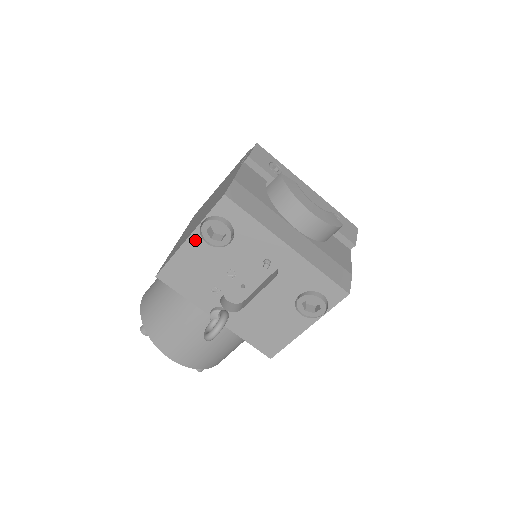
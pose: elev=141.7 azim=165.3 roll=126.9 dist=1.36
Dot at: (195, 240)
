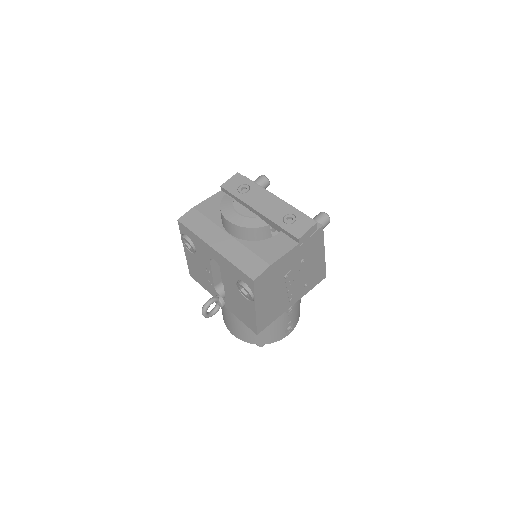
Dot at: (187, 250)
